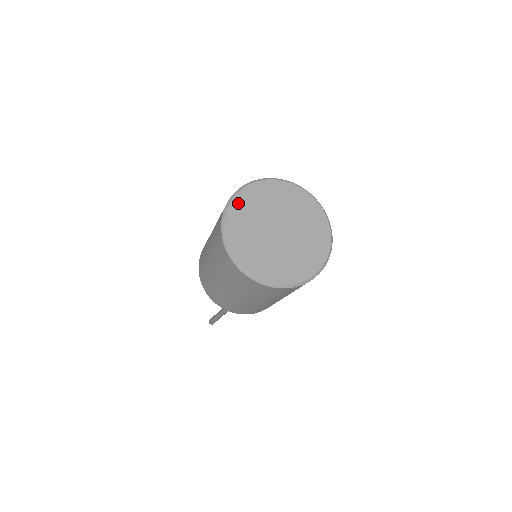
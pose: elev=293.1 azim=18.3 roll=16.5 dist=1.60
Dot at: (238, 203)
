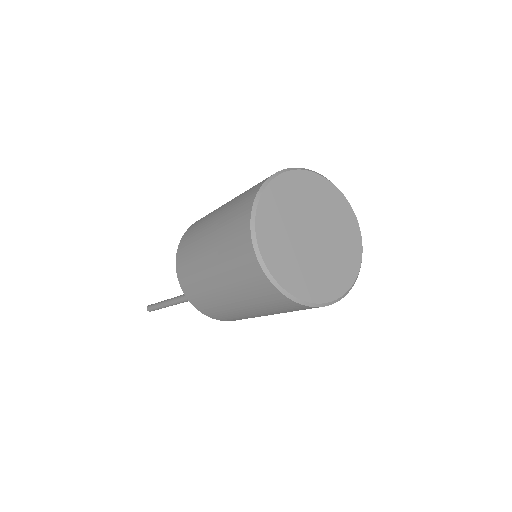
Dot at: (286, 180)
